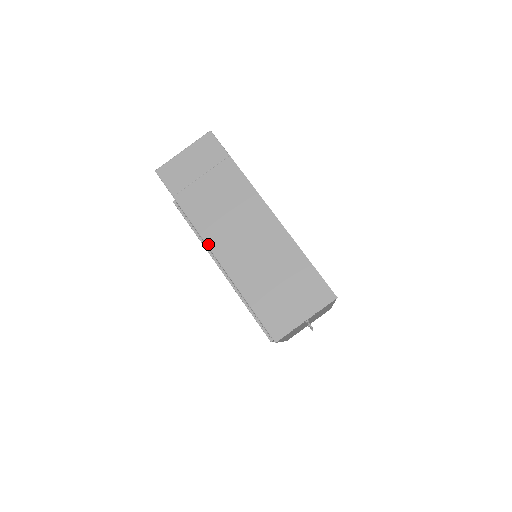
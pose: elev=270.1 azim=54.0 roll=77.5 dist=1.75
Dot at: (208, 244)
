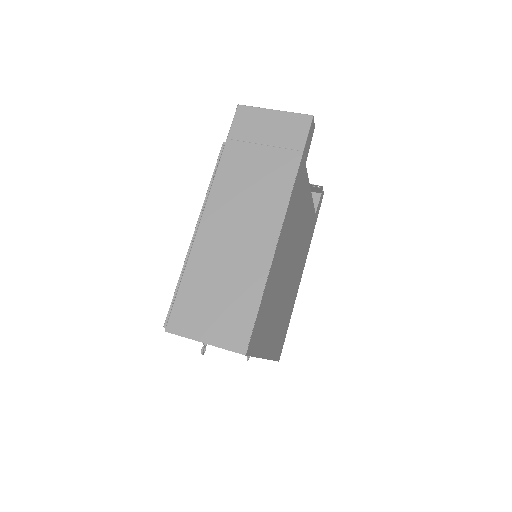
Dot at: (208, 202)
